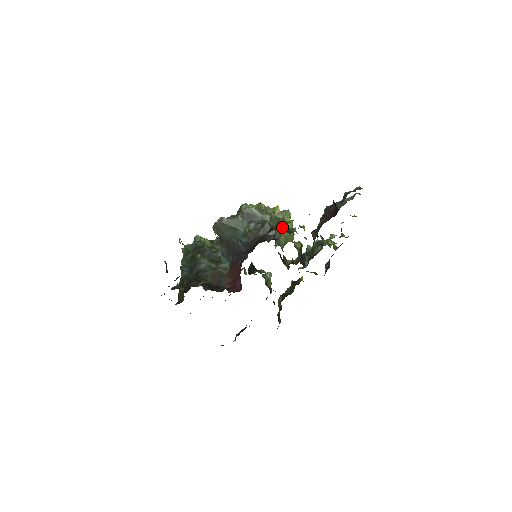
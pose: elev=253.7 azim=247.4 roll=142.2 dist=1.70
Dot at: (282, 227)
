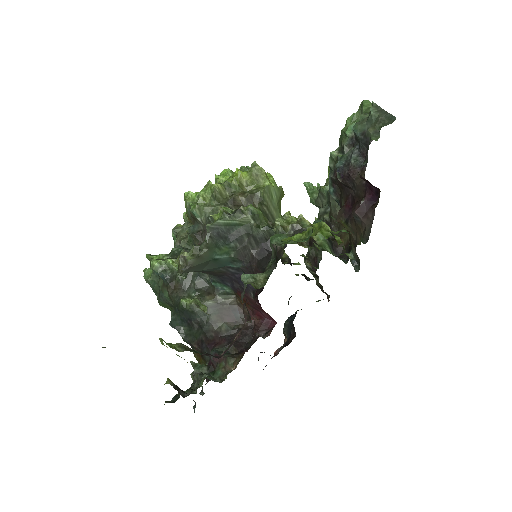
Dot at: (279, 222)
